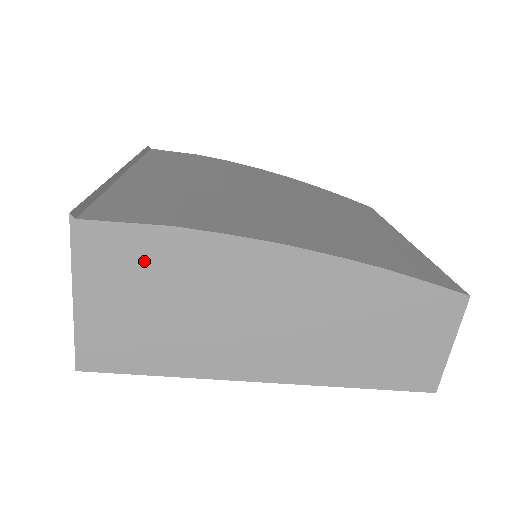
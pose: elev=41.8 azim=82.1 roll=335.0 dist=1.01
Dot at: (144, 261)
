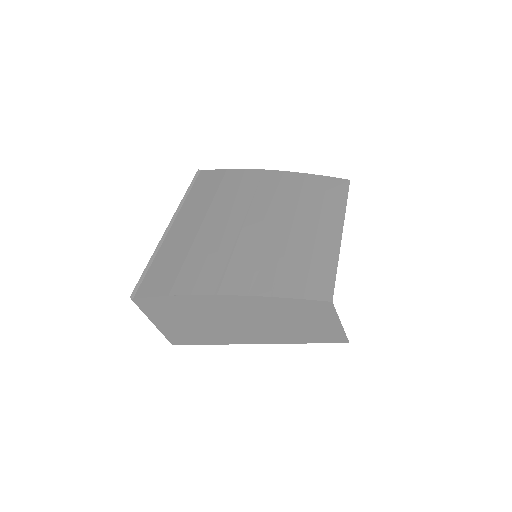
Dot at: (168, 308)
